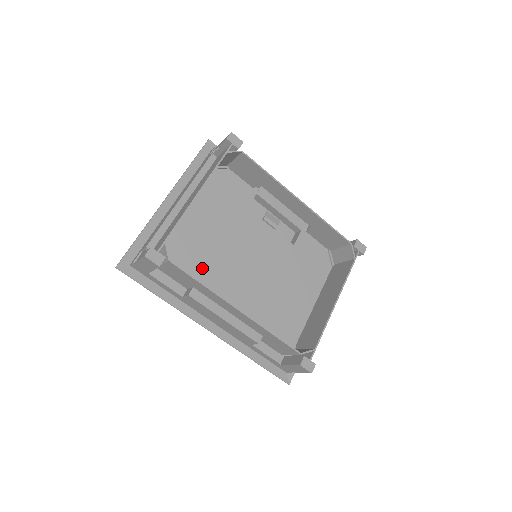
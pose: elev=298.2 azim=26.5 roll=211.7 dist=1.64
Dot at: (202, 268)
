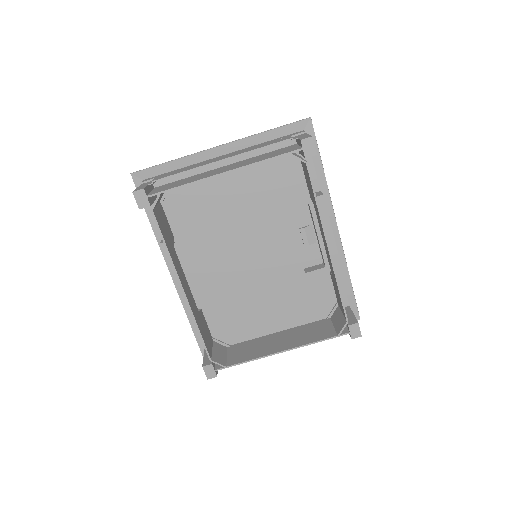
Dot at: (199, 229)
